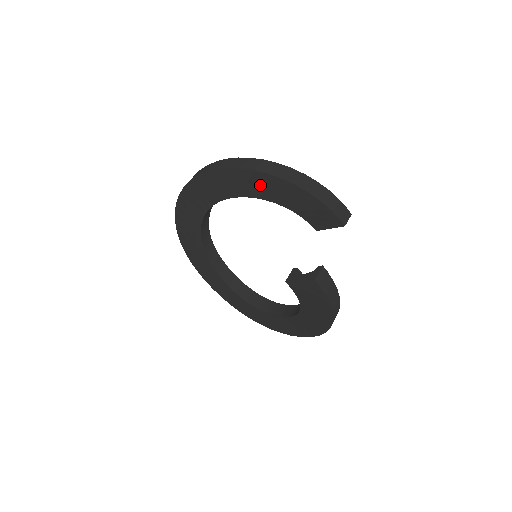
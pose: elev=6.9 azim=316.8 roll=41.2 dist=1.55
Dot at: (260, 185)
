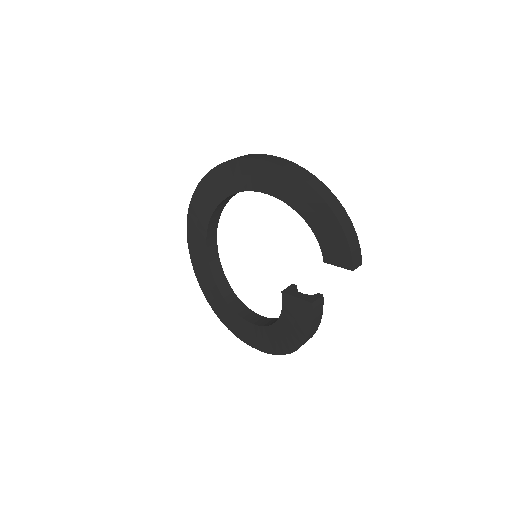
Dot at: (301, 197)
